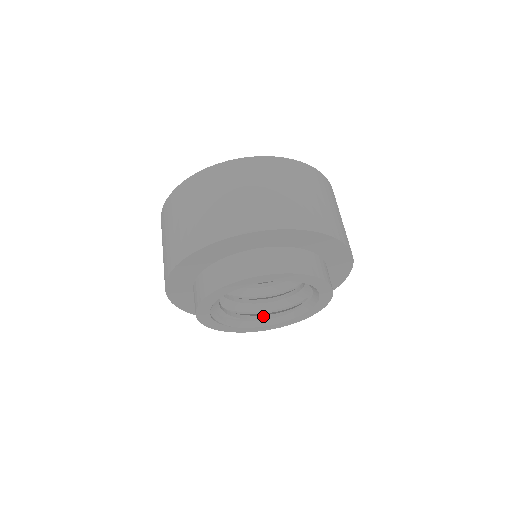
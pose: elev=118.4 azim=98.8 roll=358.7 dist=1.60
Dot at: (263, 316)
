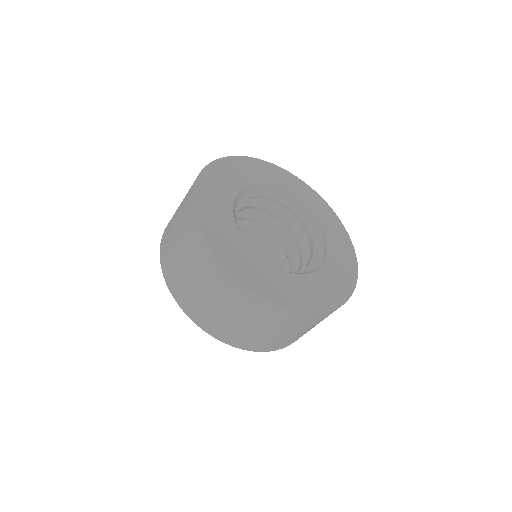
Dot at: occluded
